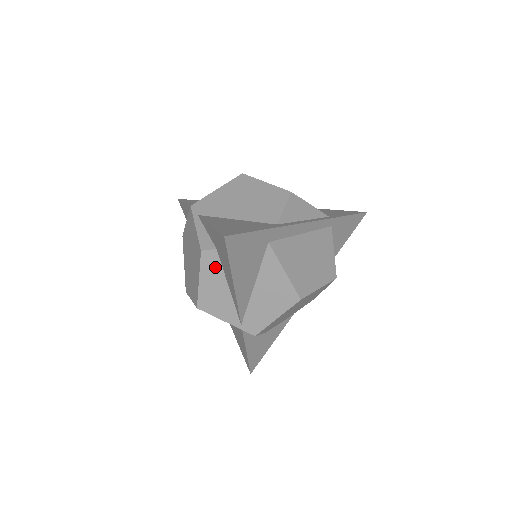
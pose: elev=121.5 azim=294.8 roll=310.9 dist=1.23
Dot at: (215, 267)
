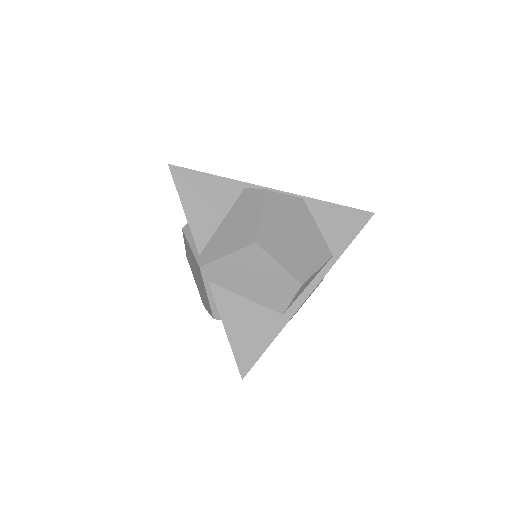
Dot at: occluded
